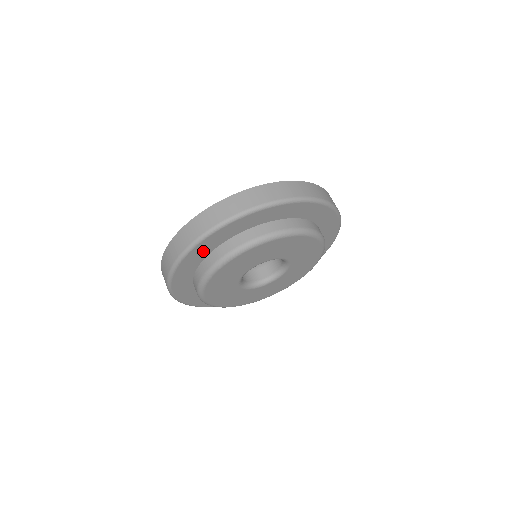
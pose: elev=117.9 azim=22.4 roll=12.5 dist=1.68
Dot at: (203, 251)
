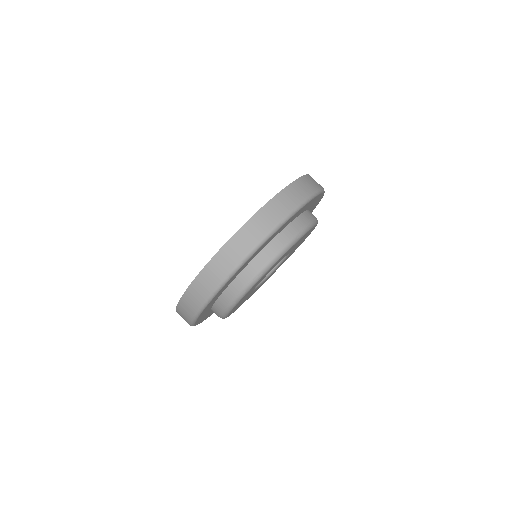
Dot at: (216, 298)
